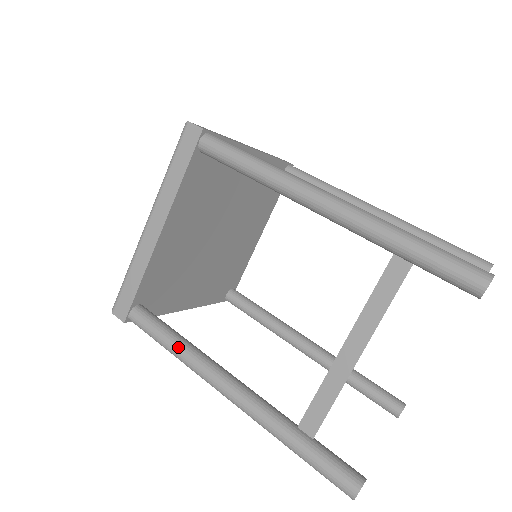
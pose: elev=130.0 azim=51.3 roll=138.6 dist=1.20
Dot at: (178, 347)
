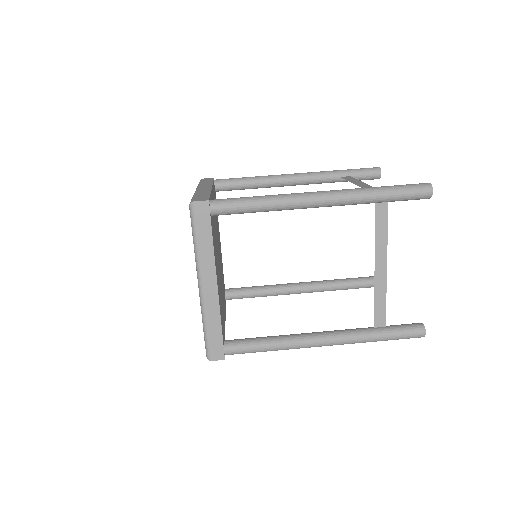
Dot at: (276, 344)
